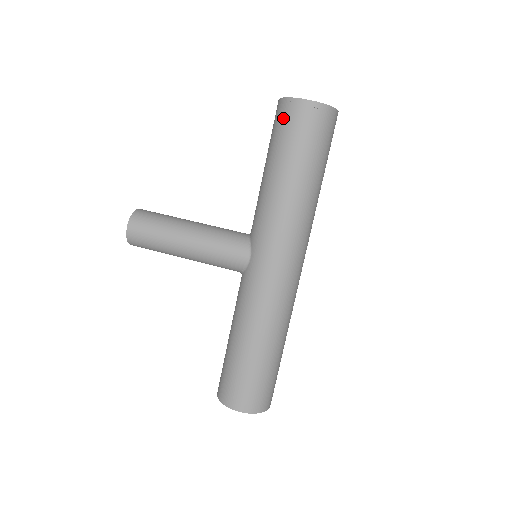
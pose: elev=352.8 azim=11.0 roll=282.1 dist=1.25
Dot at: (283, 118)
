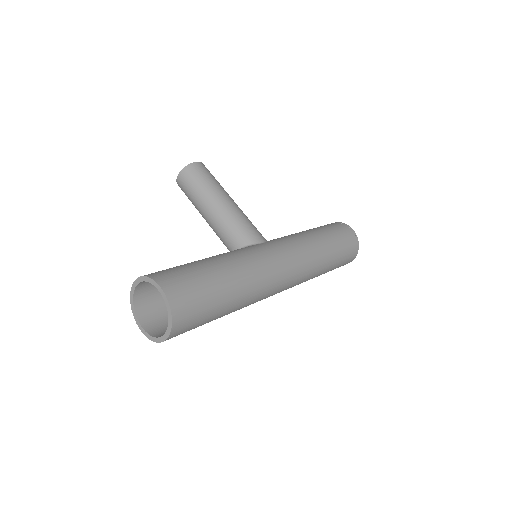
Dot at: (334, 224)
